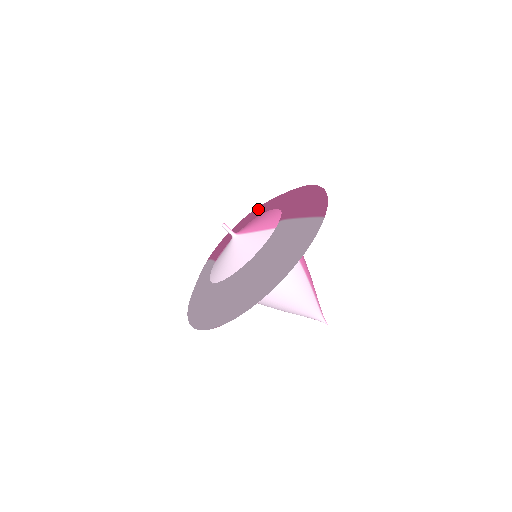
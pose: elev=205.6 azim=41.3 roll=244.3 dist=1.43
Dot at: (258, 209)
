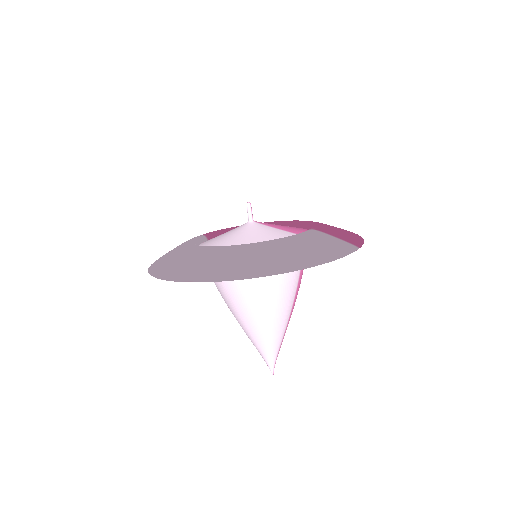
Dot at: (279, 221)
